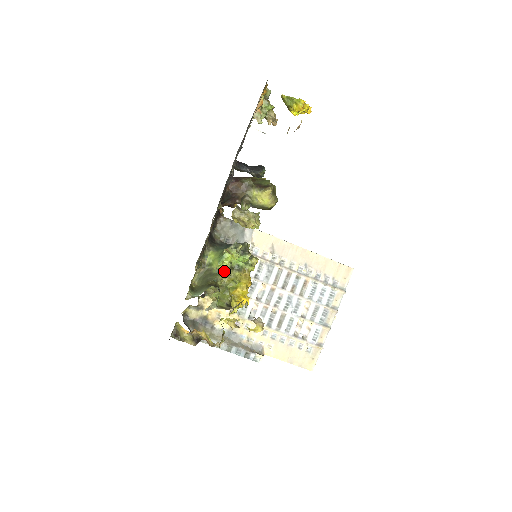
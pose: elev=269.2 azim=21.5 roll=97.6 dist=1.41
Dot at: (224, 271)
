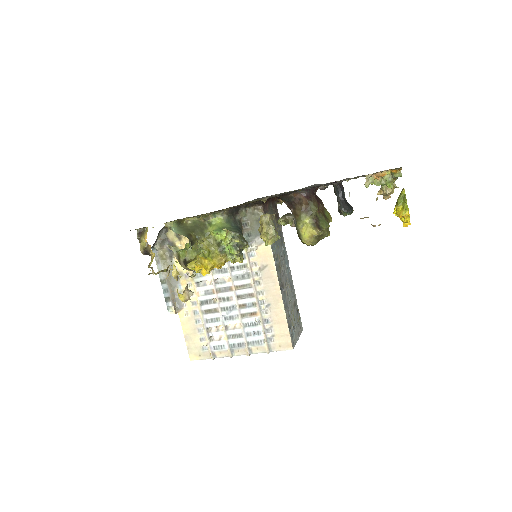
Dot at: (212, 239)
